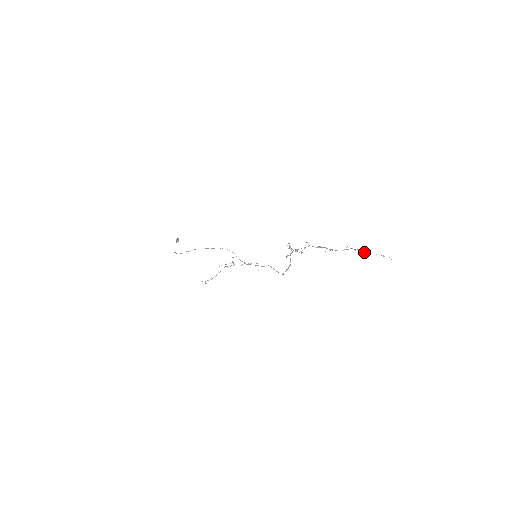
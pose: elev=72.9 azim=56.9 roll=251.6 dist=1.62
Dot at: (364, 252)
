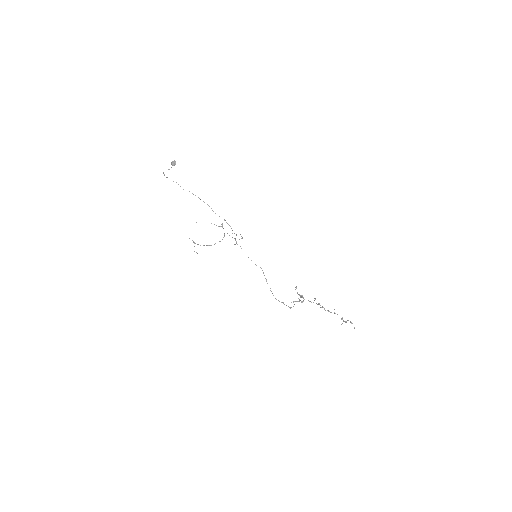
Dot at: occluded
